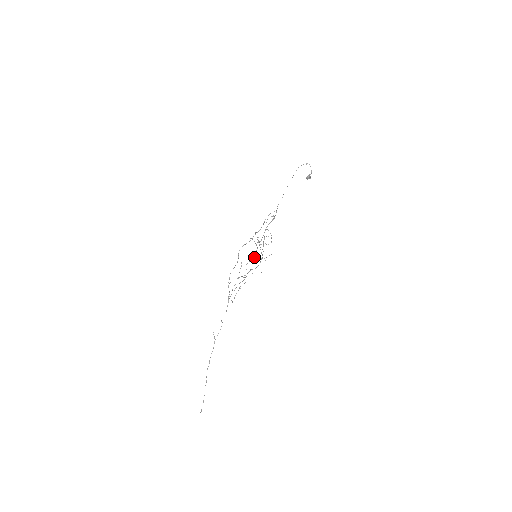
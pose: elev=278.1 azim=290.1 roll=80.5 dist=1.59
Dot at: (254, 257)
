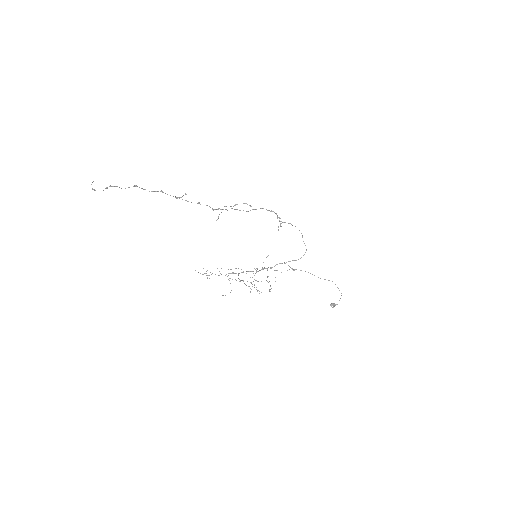
Dot at: (243, 280)
